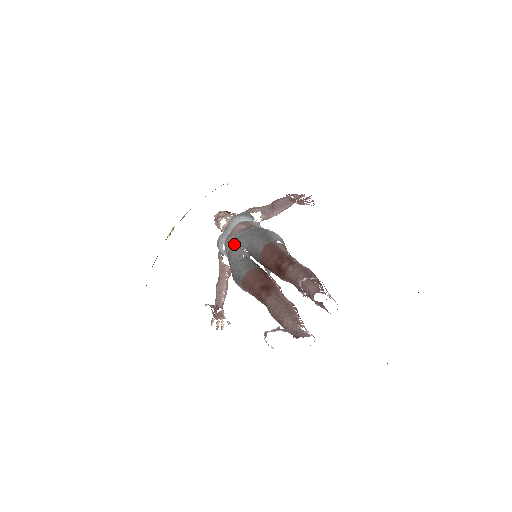
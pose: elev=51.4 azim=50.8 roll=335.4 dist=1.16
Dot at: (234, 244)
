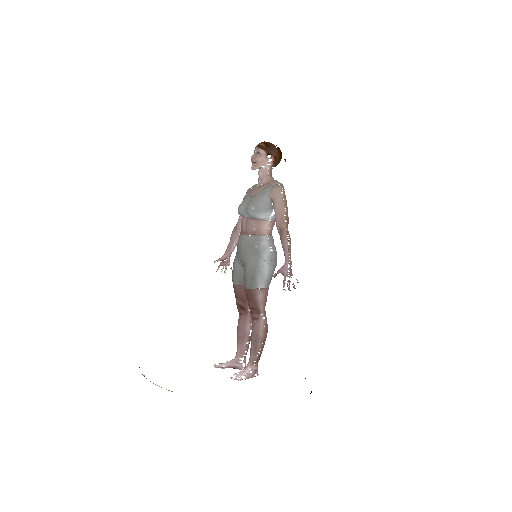
Dot at: (239, 246)
